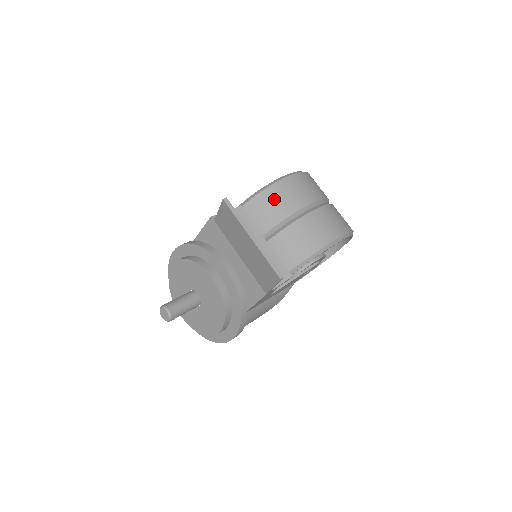
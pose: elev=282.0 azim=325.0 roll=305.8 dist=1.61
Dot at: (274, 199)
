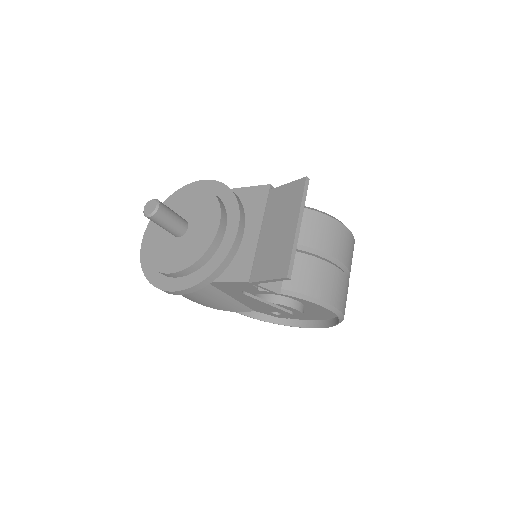
Dot at: (325, 228)
